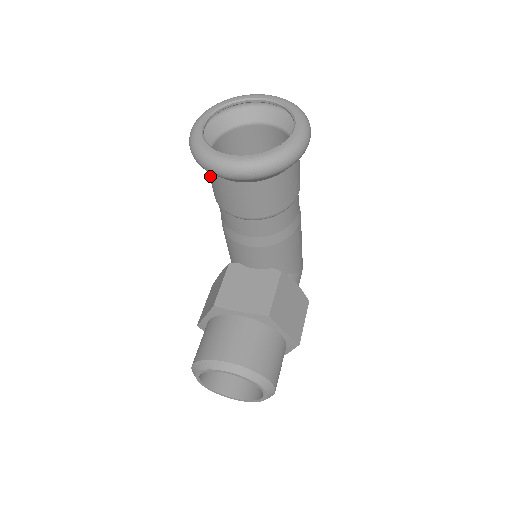
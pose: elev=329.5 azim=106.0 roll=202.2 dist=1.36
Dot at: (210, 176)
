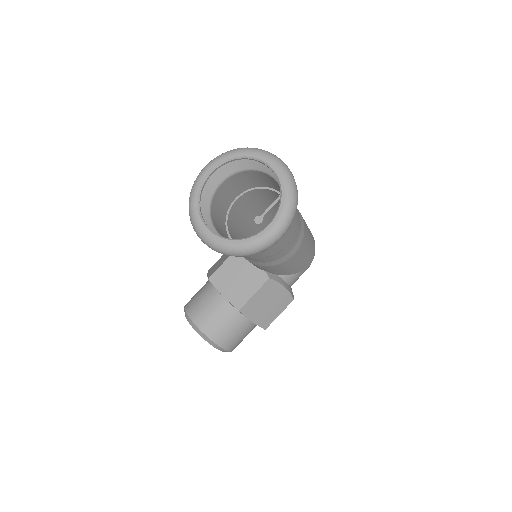
Dot at: occluded
